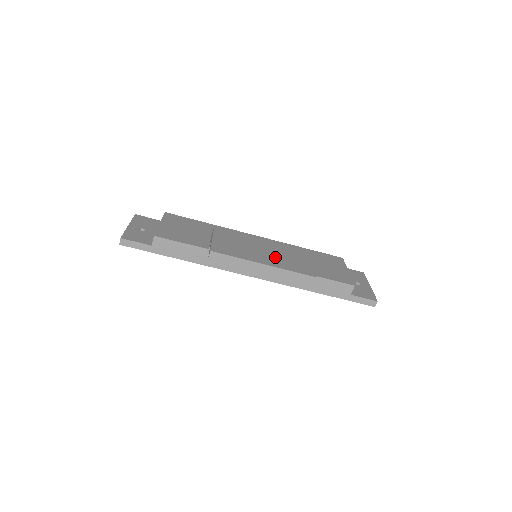
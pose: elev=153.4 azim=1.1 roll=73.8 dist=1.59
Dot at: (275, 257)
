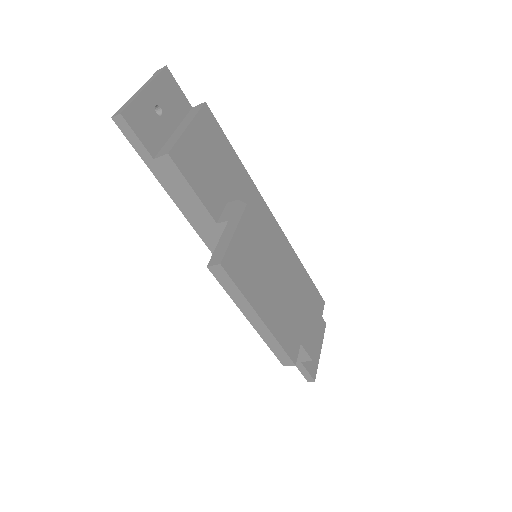
Dot at: (277, 306)
